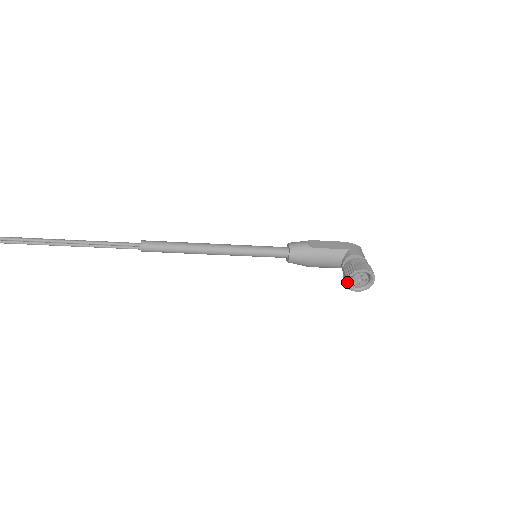
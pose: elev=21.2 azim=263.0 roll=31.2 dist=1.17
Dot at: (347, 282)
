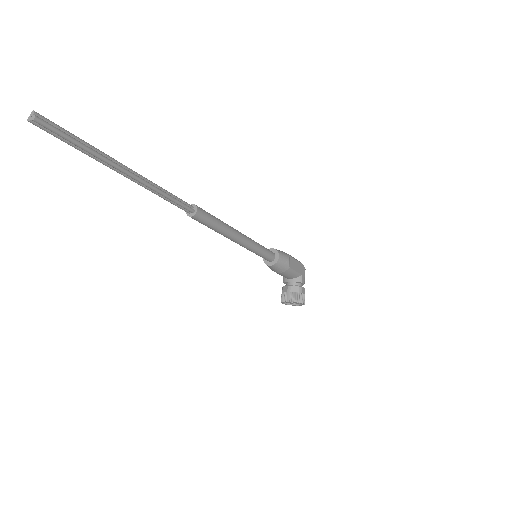
Dot at: occluded
